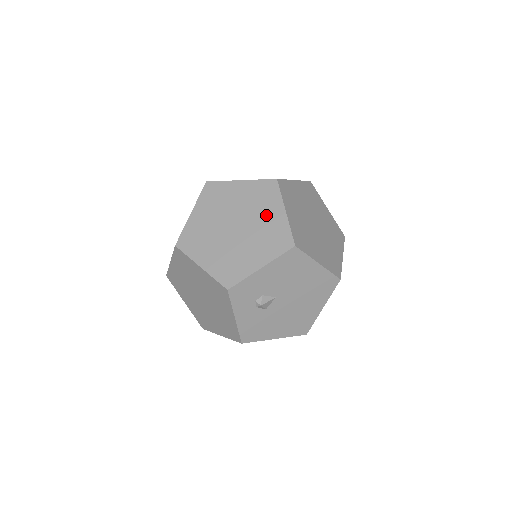
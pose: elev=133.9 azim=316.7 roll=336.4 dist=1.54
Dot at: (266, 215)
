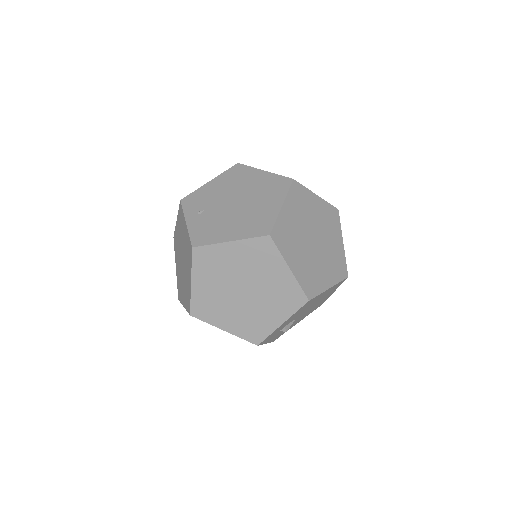
Dot at: (271, 275)
